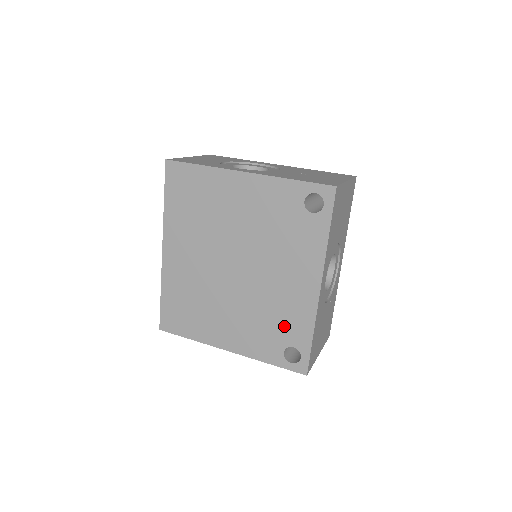
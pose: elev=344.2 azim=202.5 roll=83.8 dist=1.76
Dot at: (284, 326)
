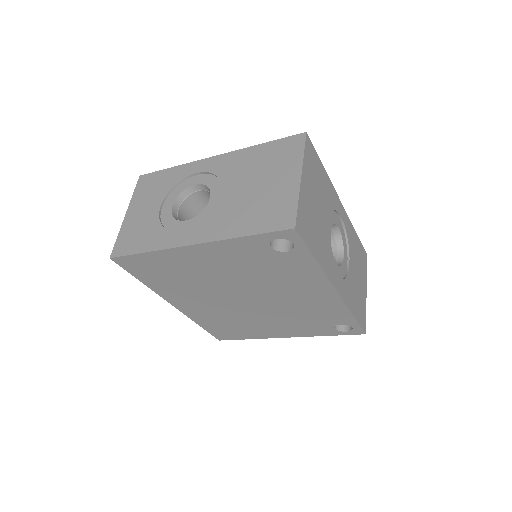
Dot at: (322, 317)
